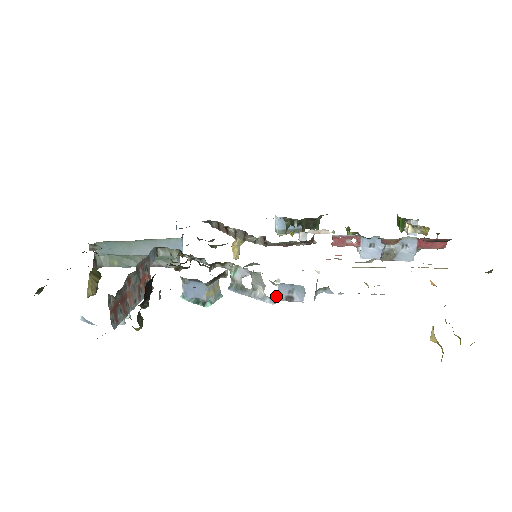
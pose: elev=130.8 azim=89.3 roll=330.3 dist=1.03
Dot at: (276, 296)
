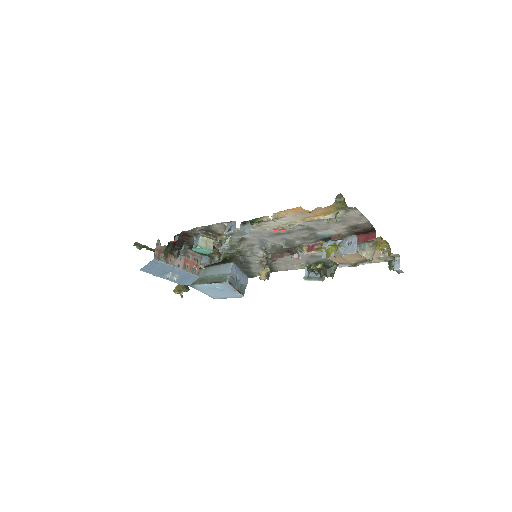
Dot at: occluded
